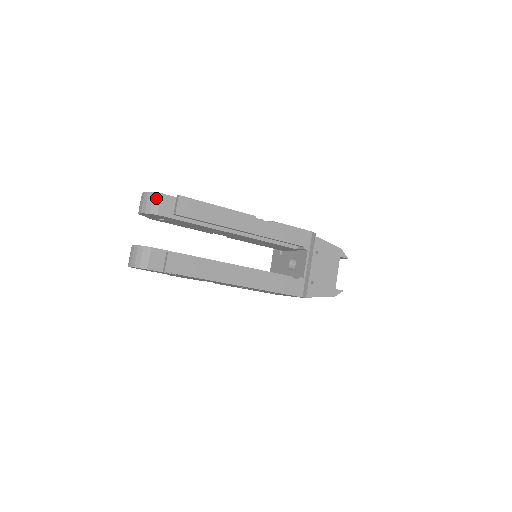
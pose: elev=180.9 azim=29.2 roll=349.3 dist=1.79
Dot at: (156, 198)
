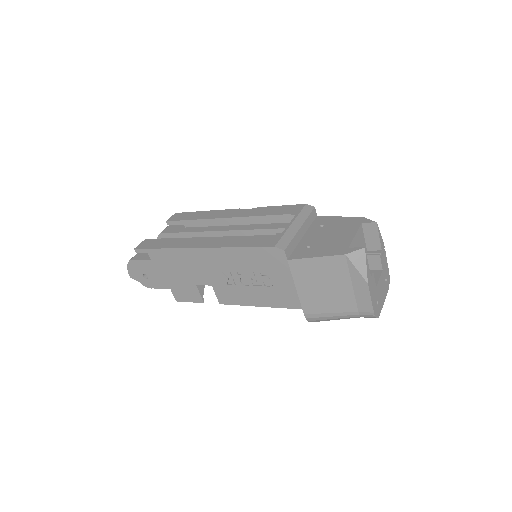
Dot at: occluded
